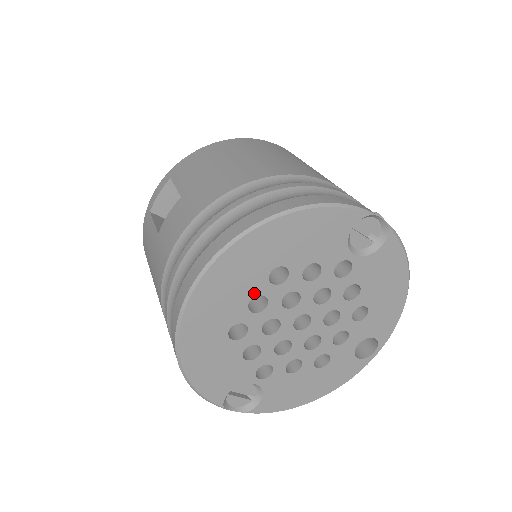
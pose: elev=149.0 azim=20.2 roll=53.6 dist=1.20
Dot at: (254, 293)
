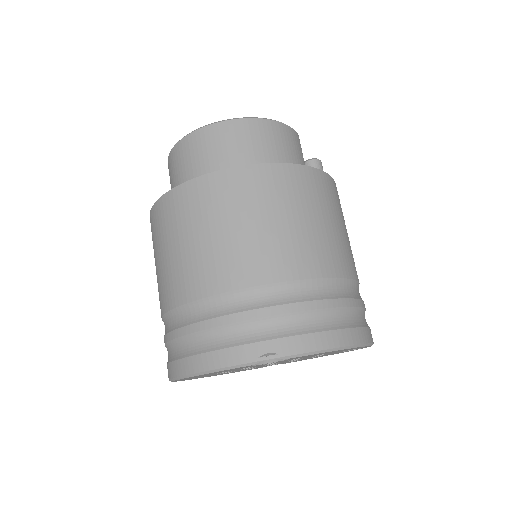
Dot at: occluded
